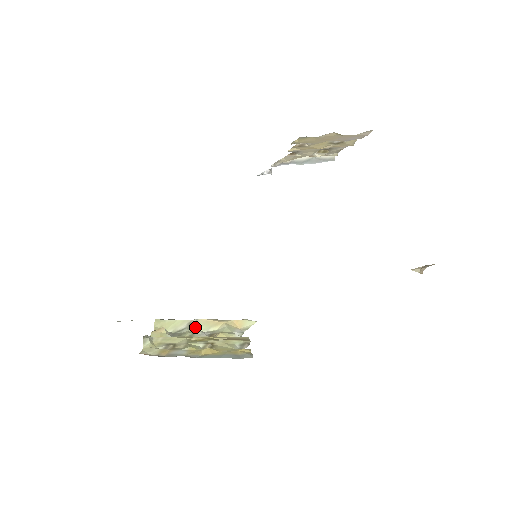
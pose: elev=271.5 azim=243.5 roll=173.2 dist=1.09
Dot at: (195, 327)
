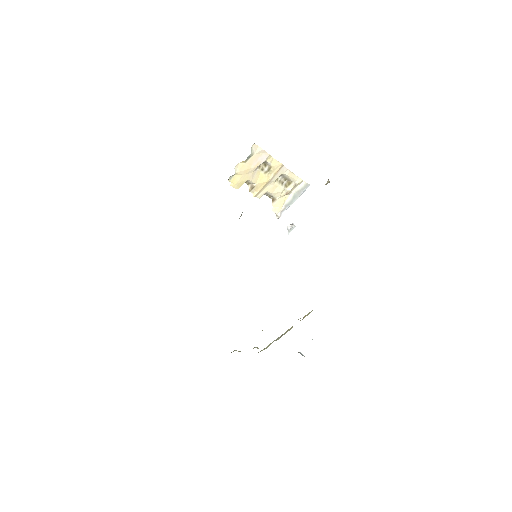
Dot at: (279, 338)
